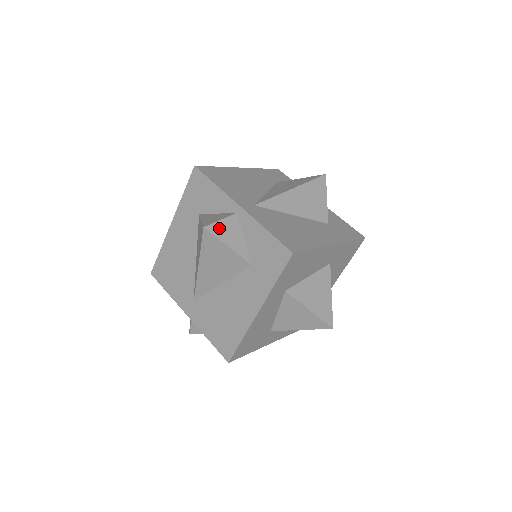
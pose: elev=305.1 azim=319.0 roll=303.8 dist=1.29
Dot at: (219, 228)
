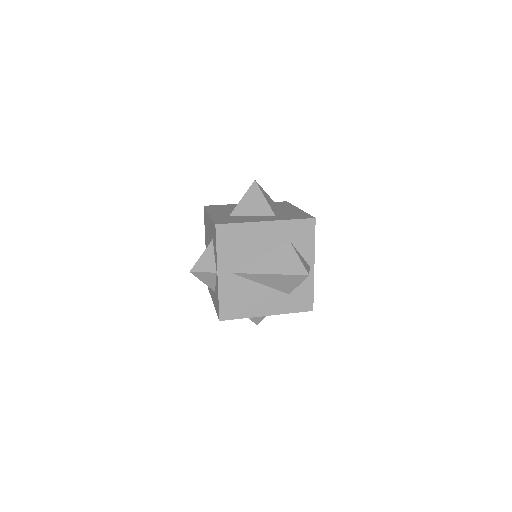
Dot at: (200, 275)
